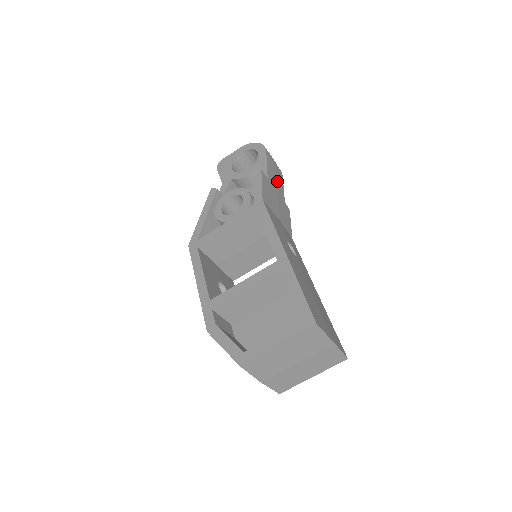
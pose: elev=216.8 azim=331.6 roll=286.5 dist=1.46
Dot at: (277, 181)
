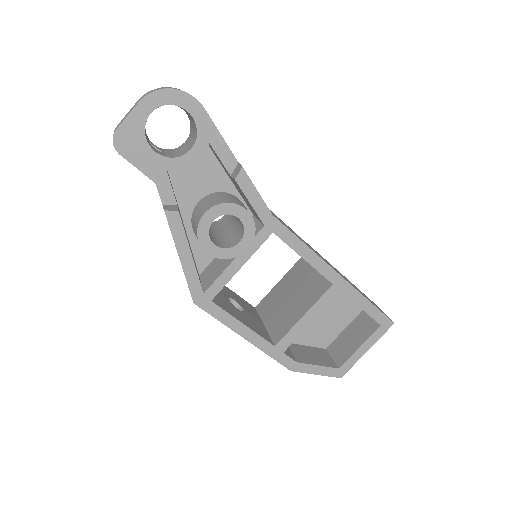
Dot at: occluded
